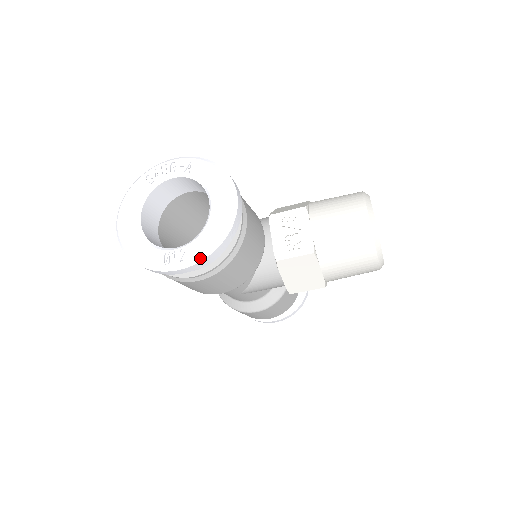
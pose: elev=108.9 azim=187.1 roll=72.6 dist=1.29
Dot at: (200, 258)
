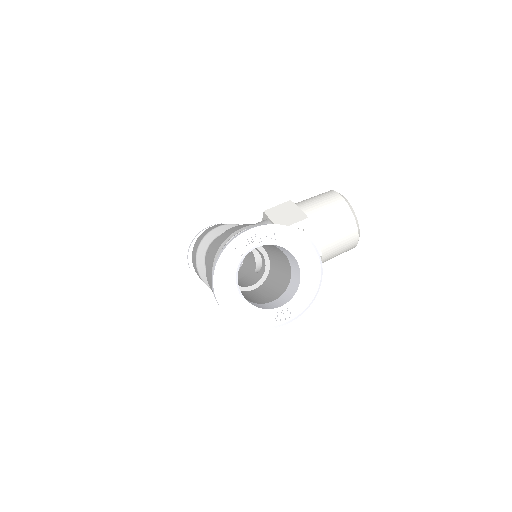
Dot at: (304, 311)
